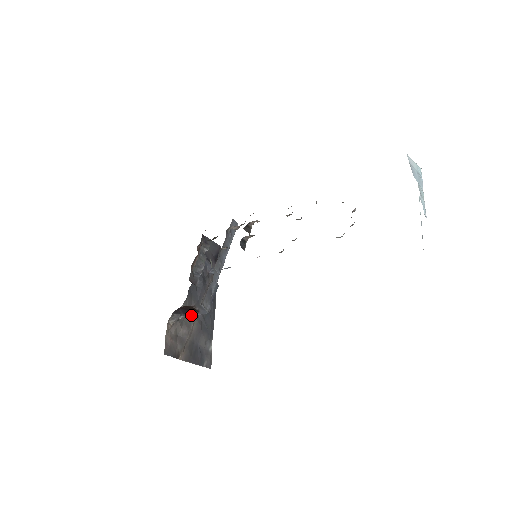
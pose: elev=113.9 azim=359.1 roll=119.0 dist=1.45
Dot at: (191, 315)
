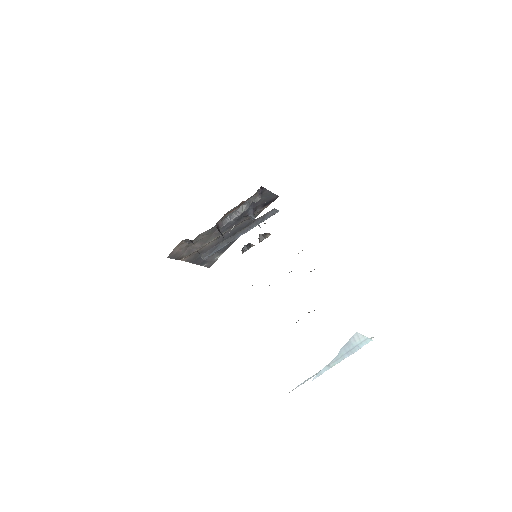
Dot at: occluded
